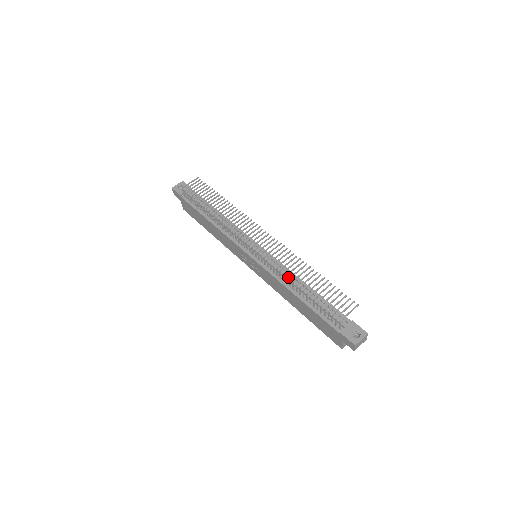
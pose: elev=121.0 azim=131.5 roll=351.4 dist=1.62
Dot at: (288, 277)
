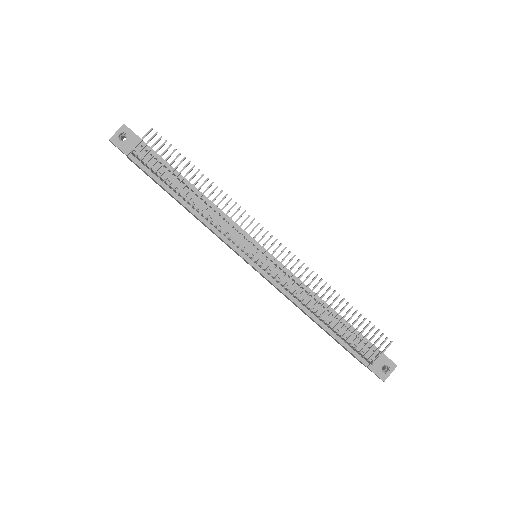
Dot at: occluded
